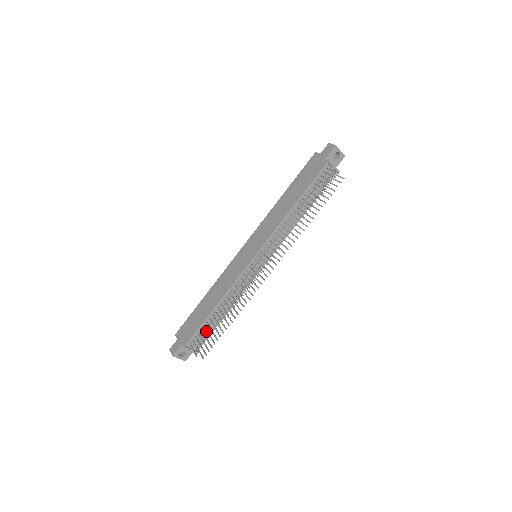
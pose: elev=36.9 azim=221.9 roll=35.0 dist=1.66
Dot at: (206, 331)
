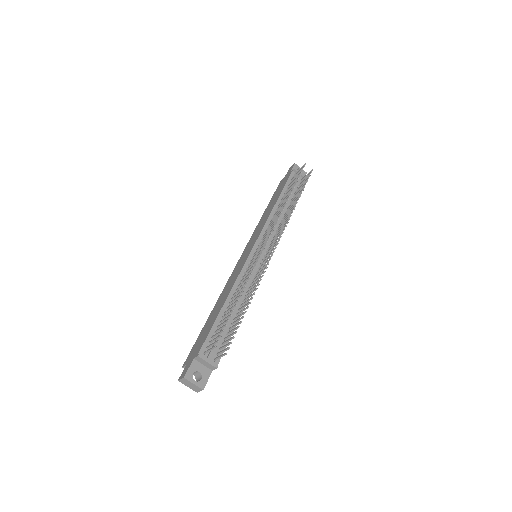
Dot at: (221, 324)
